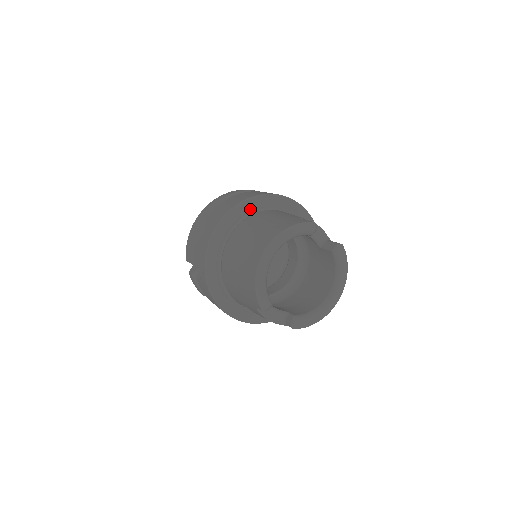
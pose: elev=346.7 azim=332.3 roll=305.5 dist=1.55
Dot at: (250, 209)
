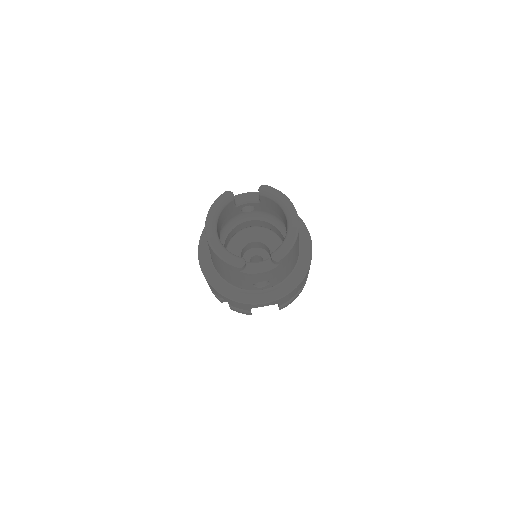
Dot at: occluded
